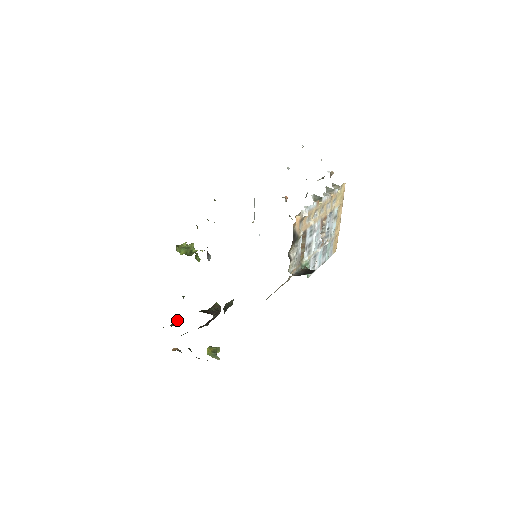
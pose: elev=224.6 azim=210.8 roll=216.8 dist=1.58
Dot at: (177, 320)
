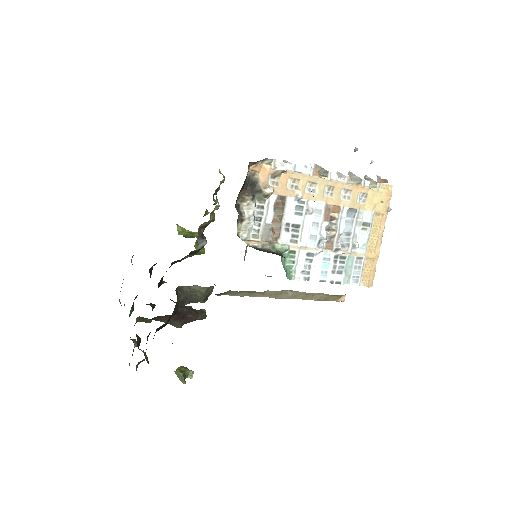
Dot at: (146, 304)
